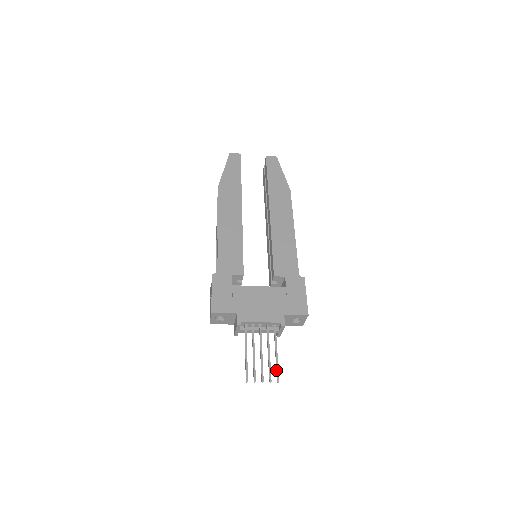
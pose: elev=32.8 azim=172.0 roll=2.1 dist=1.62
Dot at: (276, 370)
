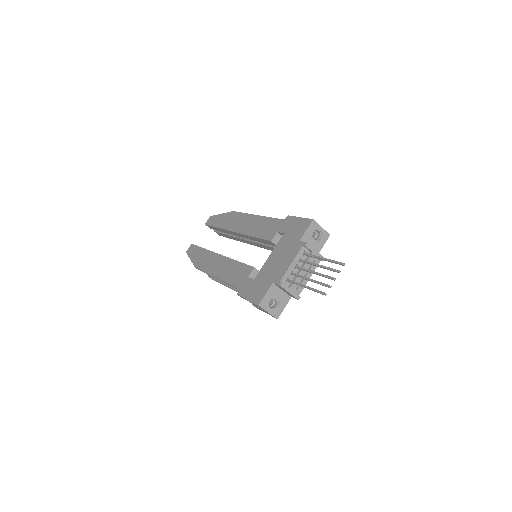
Dot at: occluded
